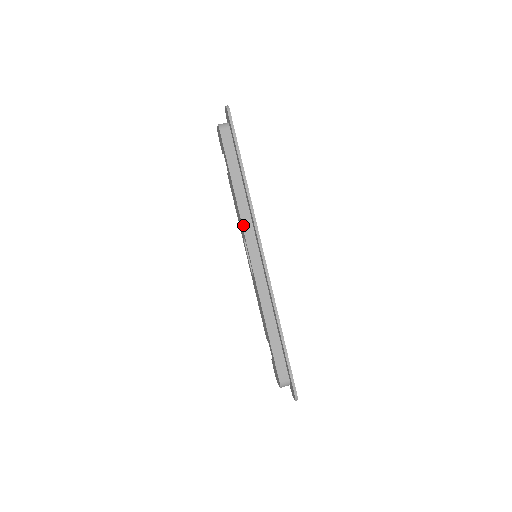
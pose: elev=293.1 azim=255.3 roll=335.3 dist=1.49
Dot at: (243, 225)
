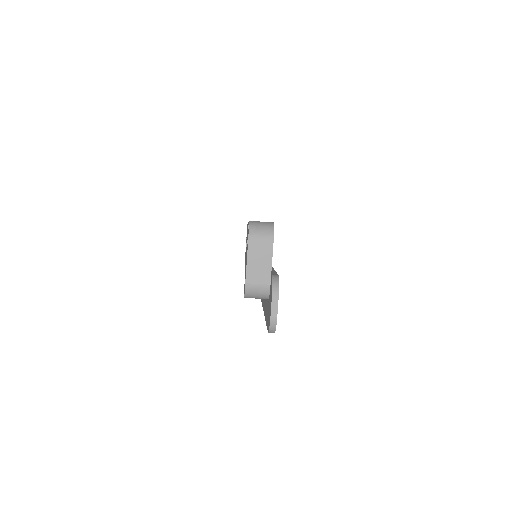
Dot at: occluded
